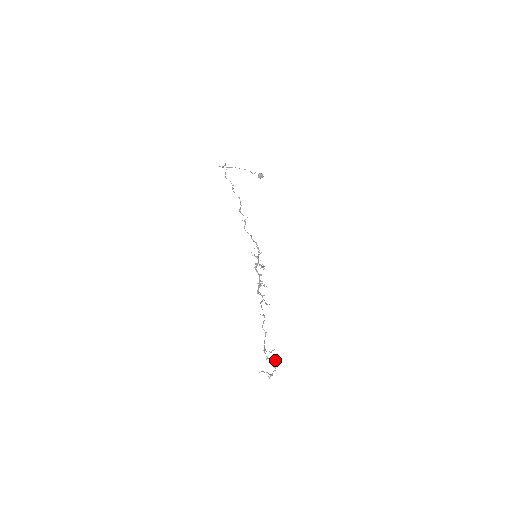
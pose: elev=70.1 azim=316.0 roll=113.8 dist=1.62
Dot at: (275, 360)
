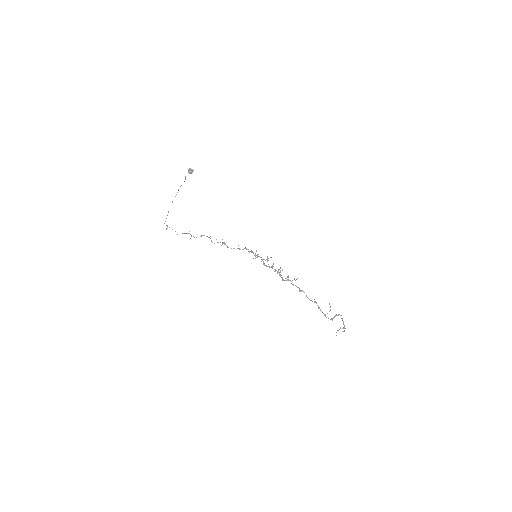
Dot at: occluded
